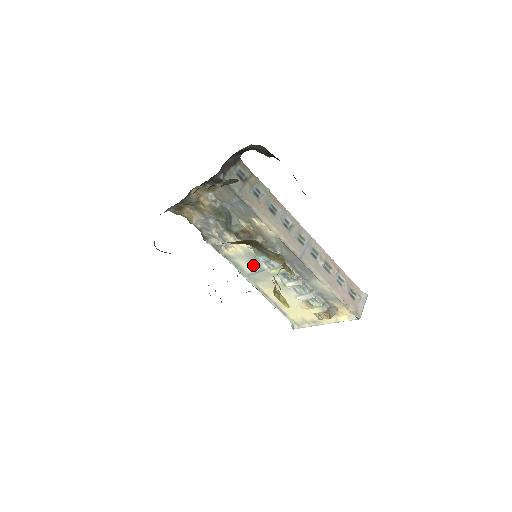
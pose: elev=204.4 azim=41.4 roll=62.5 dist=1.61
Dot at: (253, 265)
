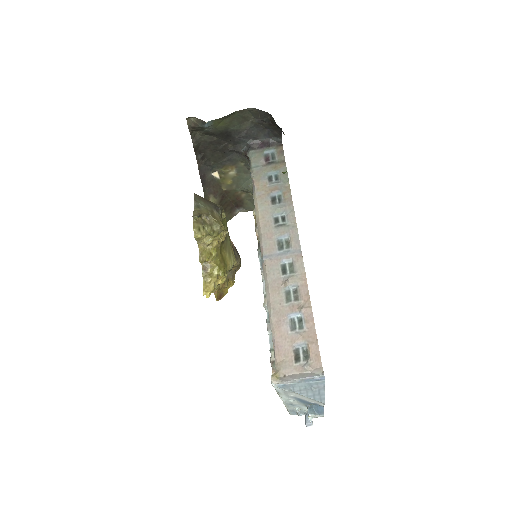
Dot at: occluded
